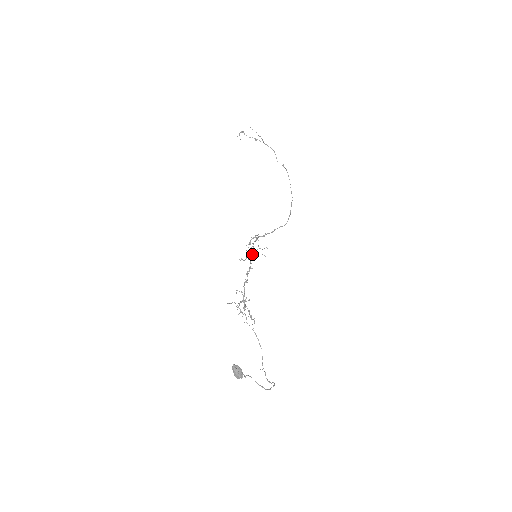
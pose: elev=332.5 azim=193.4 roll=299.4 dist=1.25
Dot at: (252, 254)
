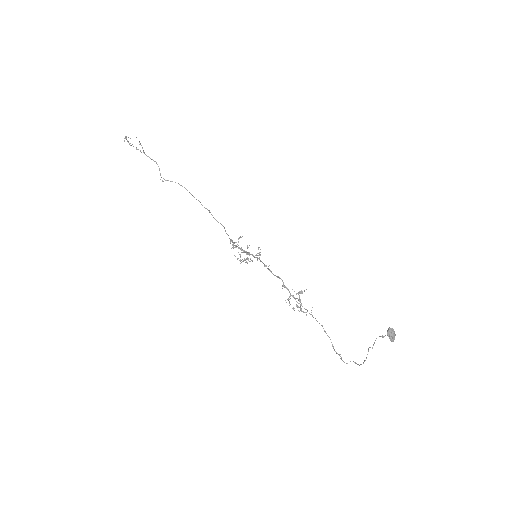
Dot at: occluded
